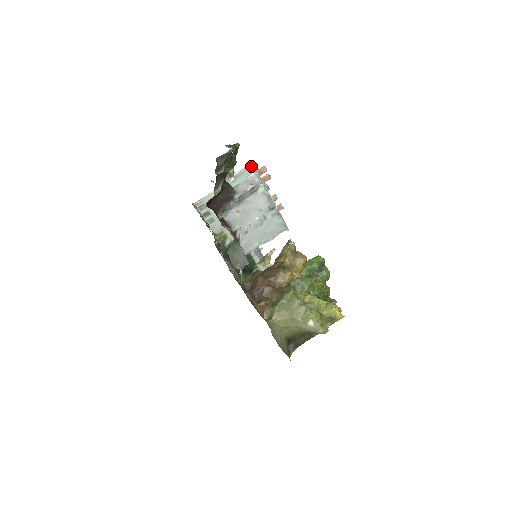
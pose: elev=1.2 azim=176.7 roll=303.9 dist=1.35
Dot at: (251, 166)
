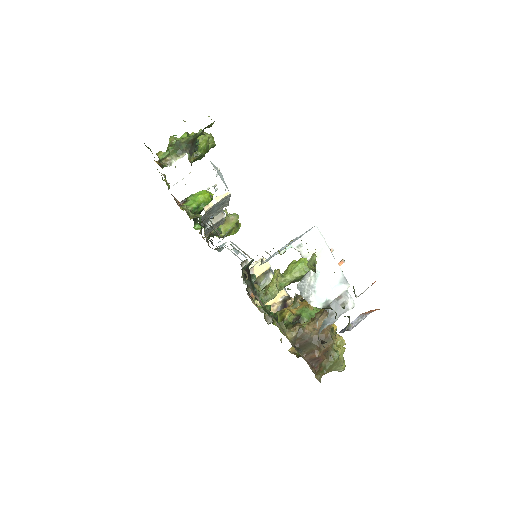
Dot at: (324, 245)
